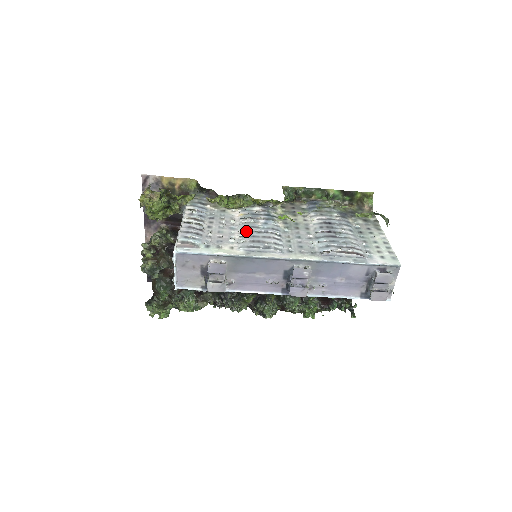
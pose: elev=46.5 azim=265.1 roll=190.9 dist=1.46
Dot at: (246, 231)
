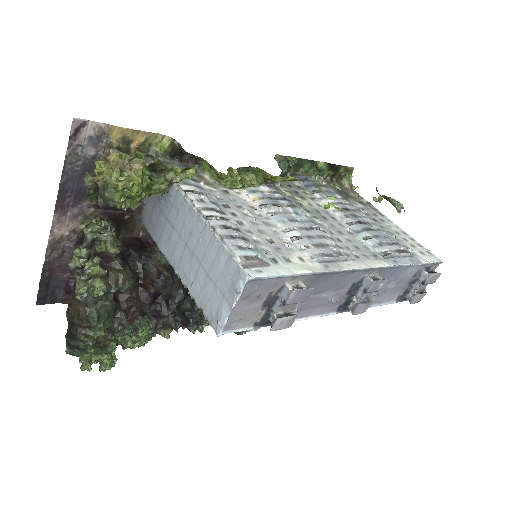
Dot at: (291, 228)
